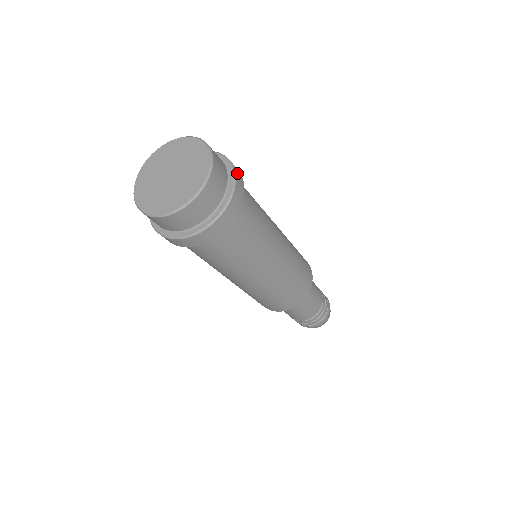
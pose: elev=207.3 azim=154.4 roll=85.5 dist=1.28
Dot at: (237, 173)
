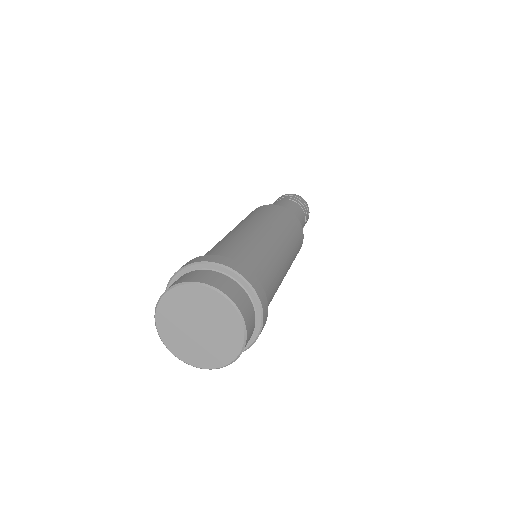
Dot at: (260, 294)
